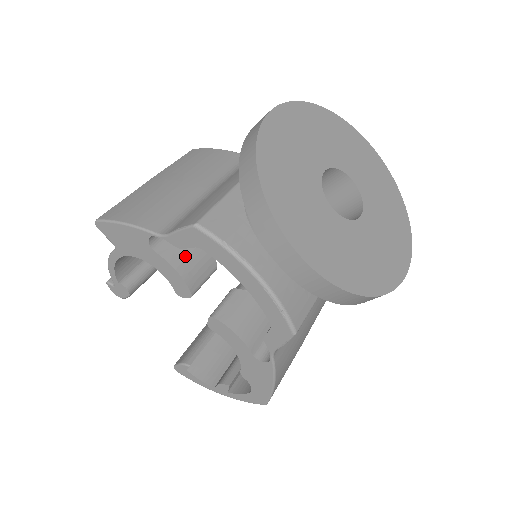
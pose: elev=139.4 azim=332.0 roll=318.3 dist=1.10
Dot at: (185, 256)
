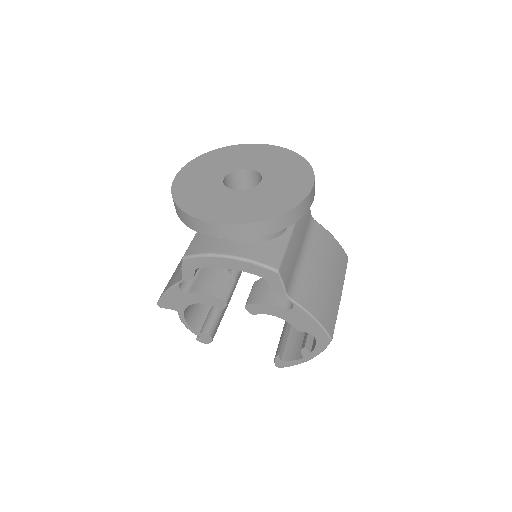
Dot at: (208, 284)
